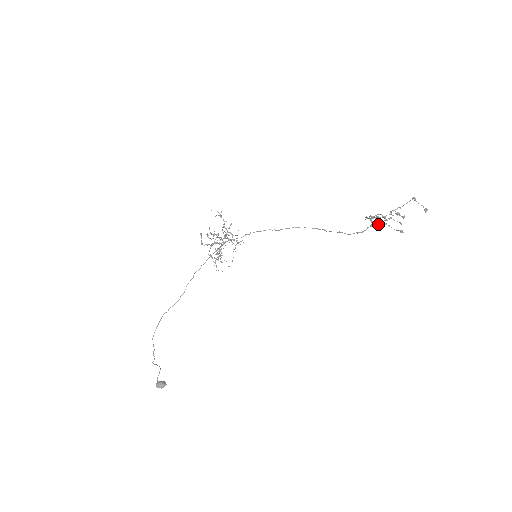
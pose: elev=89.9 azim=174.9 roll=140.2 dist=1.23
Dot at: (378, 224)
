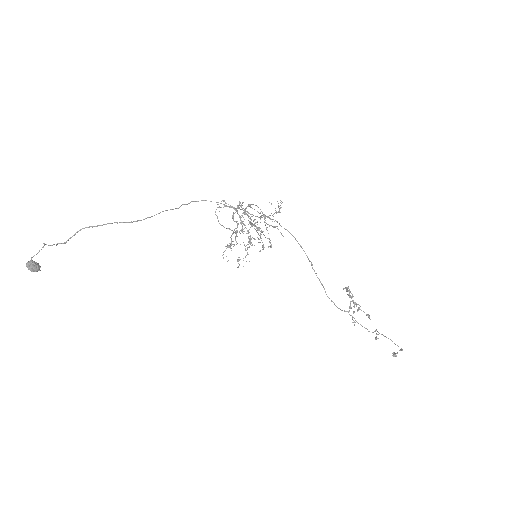
Dot at: (357, 322)
